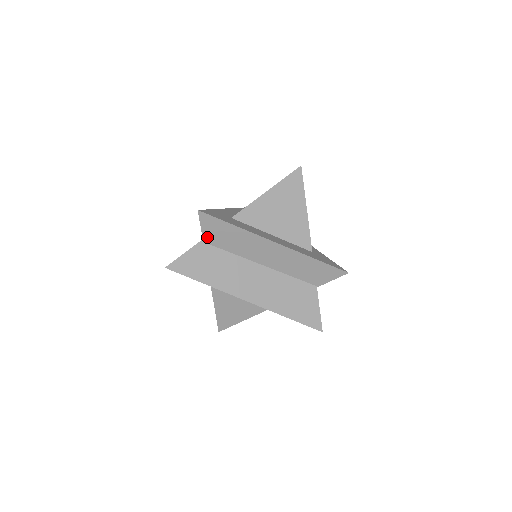
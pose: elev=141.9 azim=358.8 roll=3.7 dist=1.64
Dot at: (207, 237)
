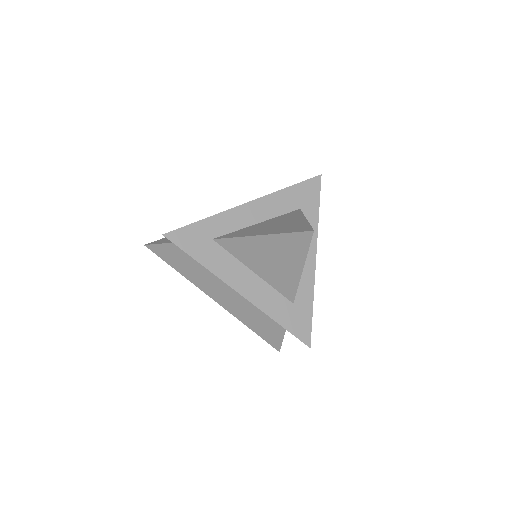
Dot at: occluded
